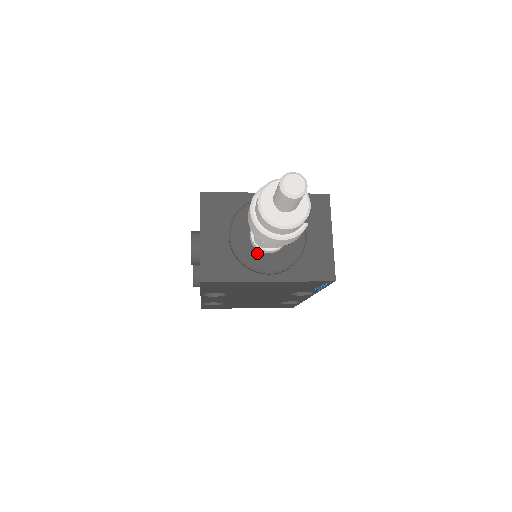
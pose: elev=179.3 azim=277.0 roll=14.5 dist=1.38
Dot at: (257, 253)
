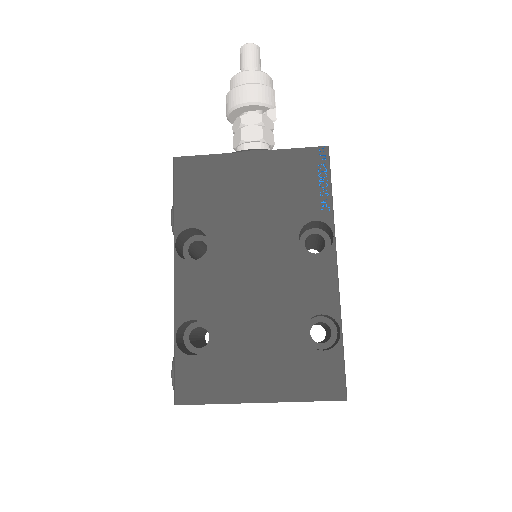
Dot at: occluded
